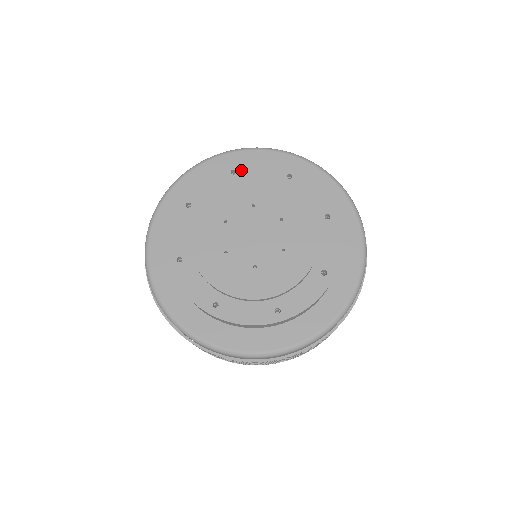
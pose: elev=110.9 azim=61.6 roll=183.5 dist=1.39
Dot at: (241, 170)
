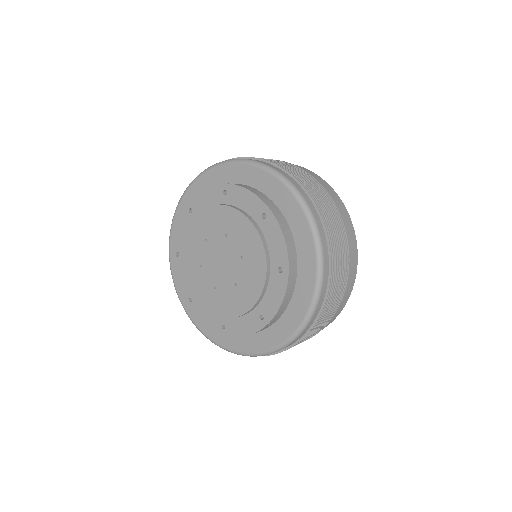
Dot at: (231, 193)
